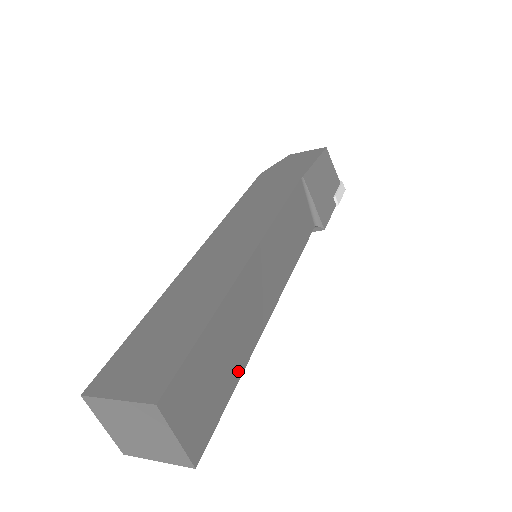
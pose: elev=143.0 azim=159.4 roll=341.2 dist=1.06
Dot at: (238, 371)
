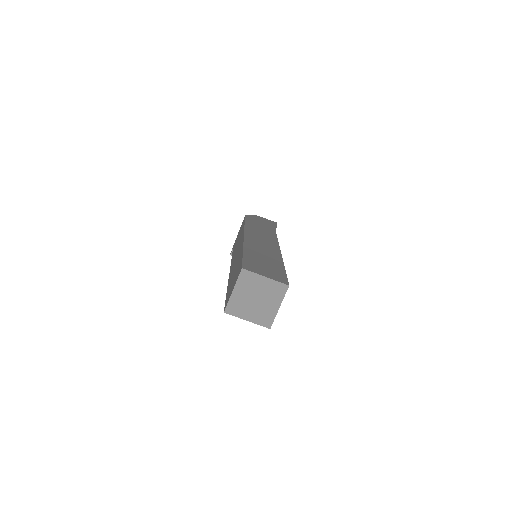
Dot at: occluded
